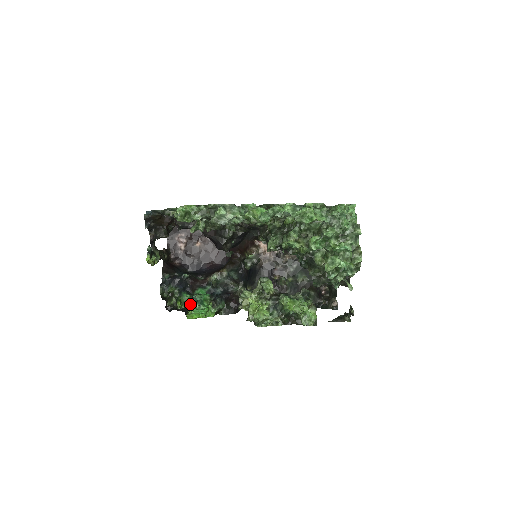
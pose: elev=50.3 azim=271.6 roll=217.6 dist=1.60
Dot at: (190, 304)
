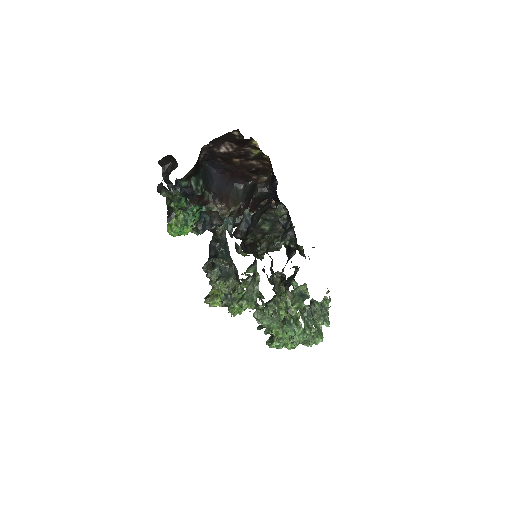
Dot at: (179, 212)
